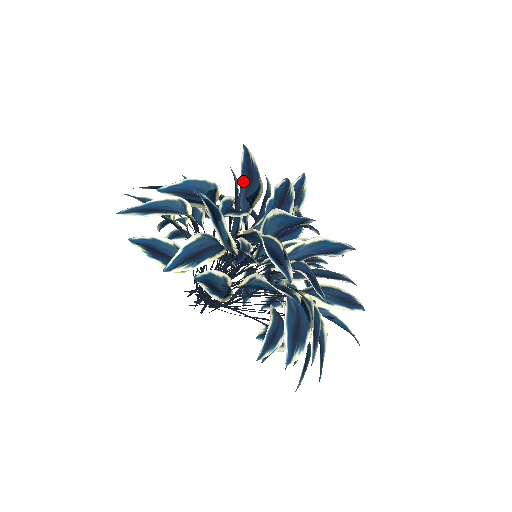
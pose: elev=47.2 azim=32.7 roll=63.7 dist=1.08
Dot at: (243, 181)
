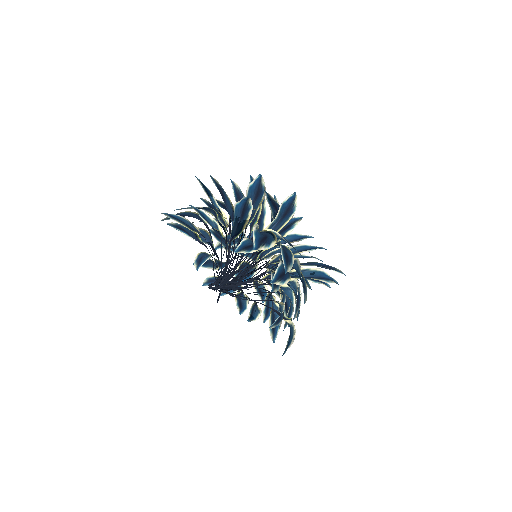
Dot at: occluded
